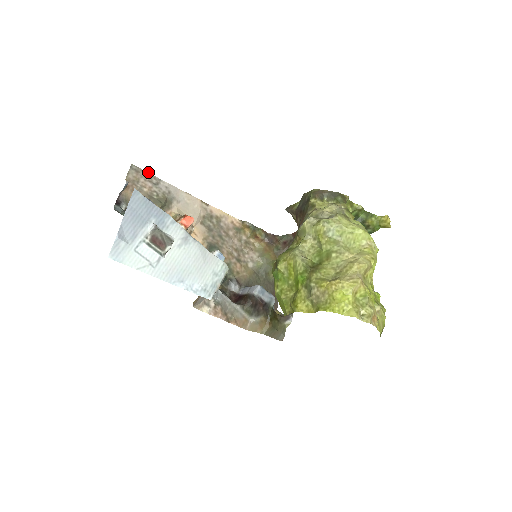
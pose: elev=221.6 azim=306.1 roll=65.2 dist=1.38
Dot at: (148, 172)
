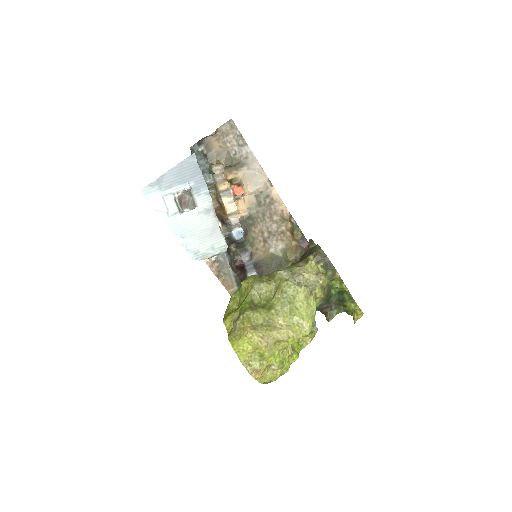
Dot at: occluded
